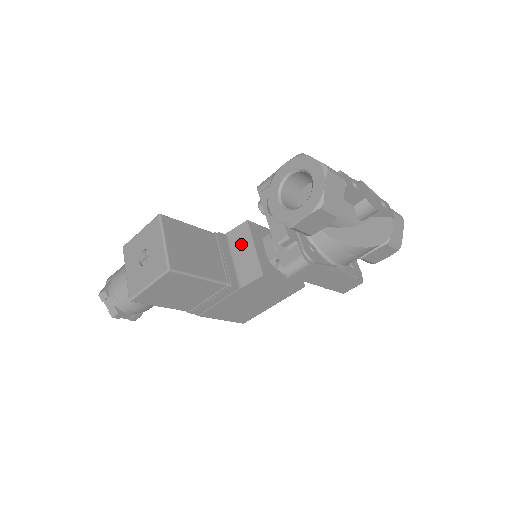
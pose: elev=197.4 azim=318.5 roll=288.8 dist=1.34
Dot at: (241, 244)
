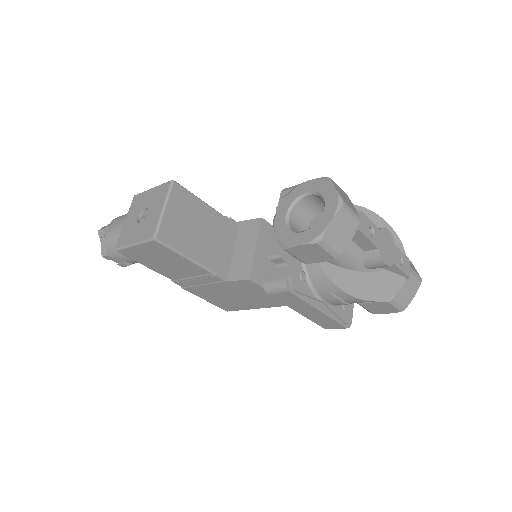
Dot at: (246, 239)
